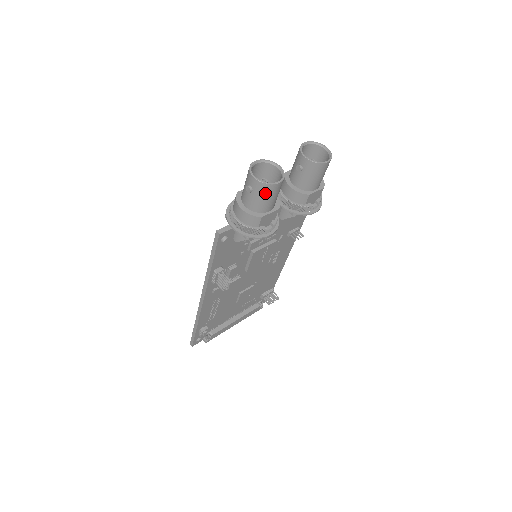
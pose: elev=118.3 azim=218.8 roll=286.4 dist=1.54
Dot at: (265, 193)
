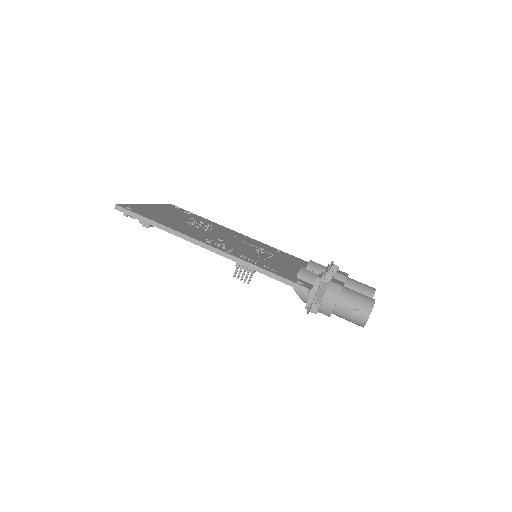
Dot at: (354, 322)
